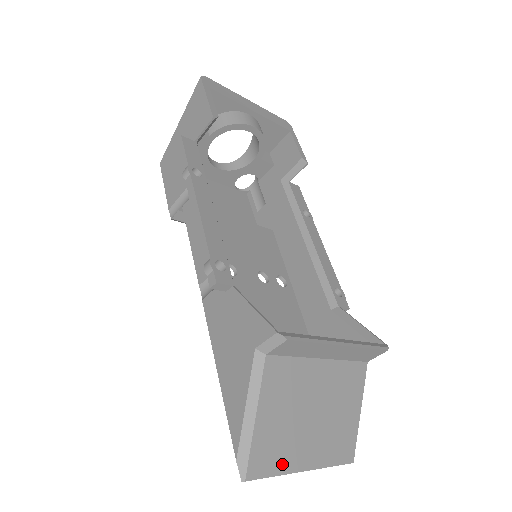
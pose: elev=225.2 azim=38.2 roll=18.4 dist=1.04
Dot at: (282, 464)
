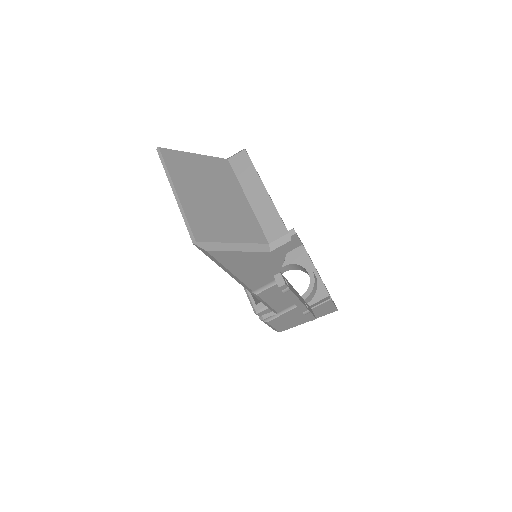
Dot at: (175, 172)
